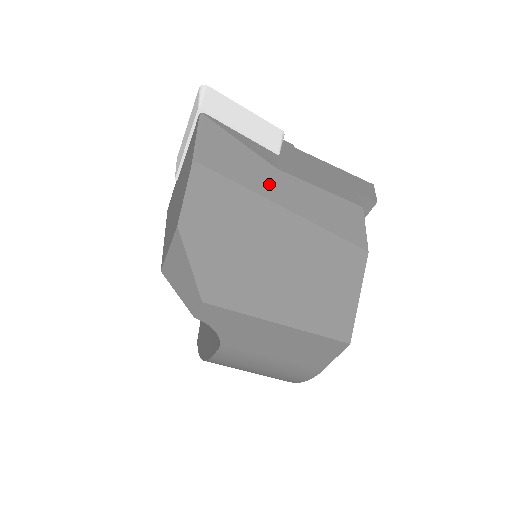
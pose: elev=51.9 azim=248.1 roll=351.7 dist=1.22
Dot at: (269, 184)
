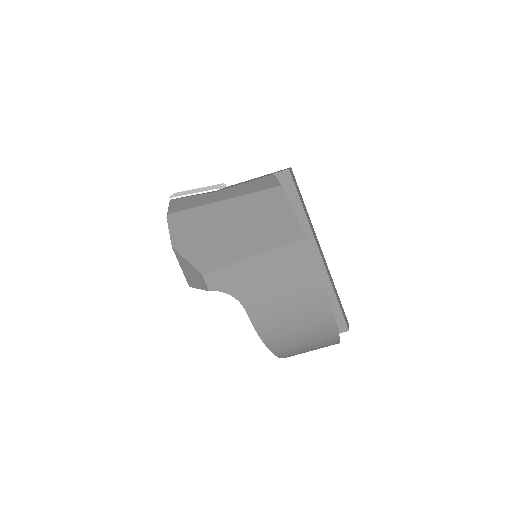
Dot at: (210, 199)
